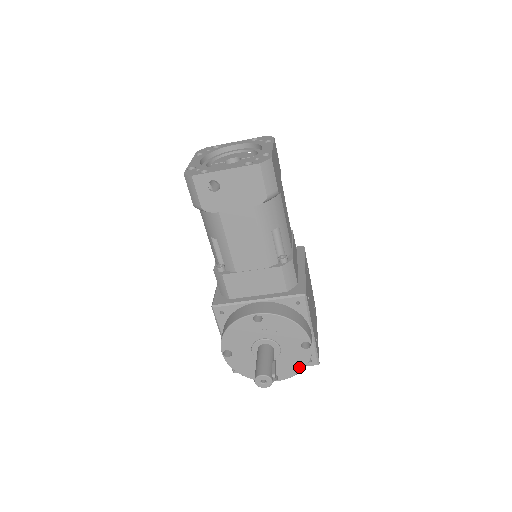
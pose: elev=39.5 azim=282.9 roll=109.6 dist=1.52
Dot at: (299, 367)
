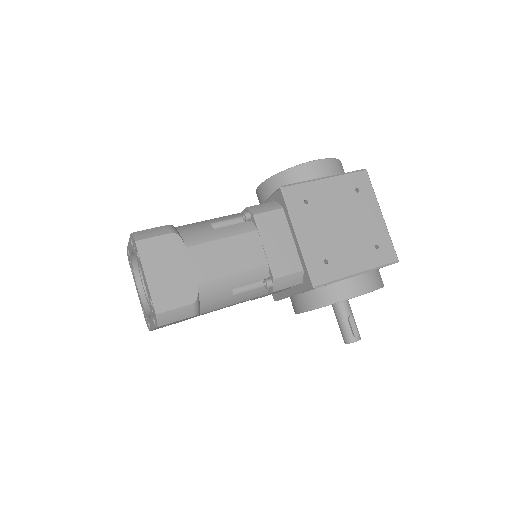
Dot at: occluded
